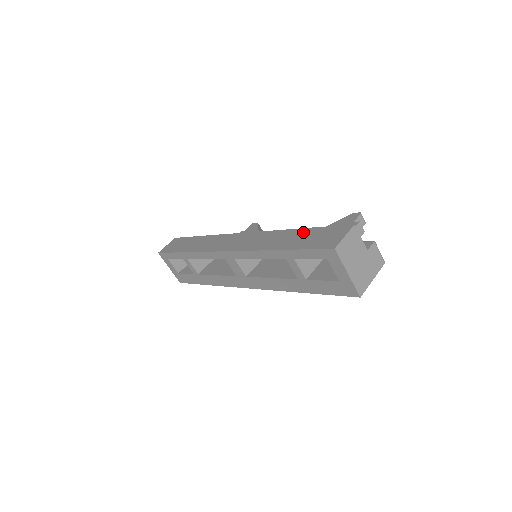
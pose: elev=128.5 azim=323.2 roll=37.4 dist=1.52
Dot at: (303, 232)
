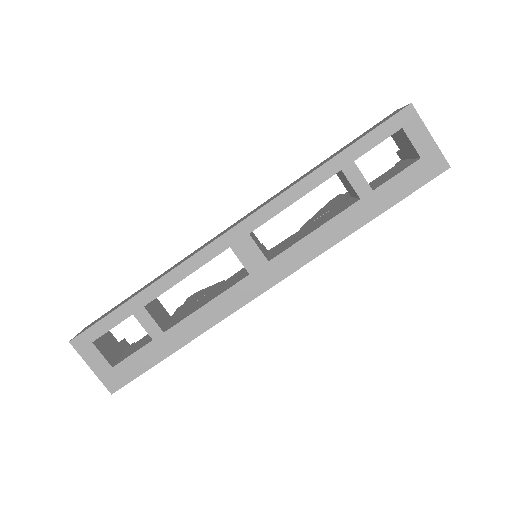
Dot at: (338, 151)
